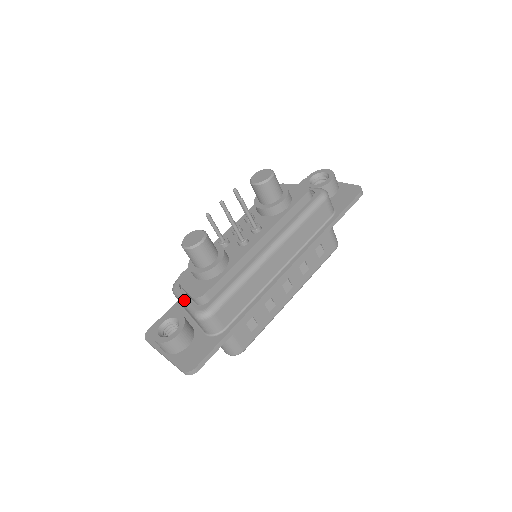
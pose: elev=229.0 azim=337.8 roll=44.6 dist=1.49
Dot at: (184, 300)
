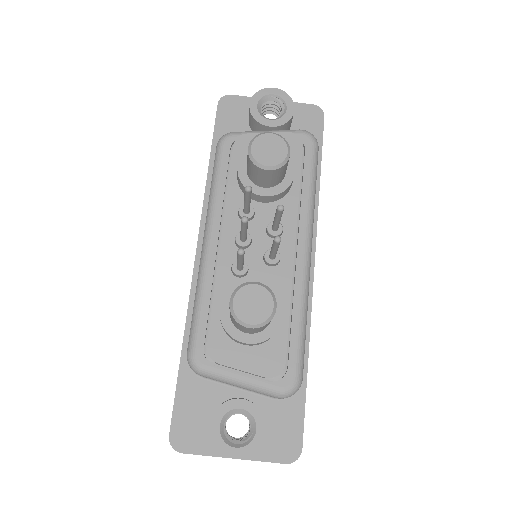
Dot at: (241, 382)
